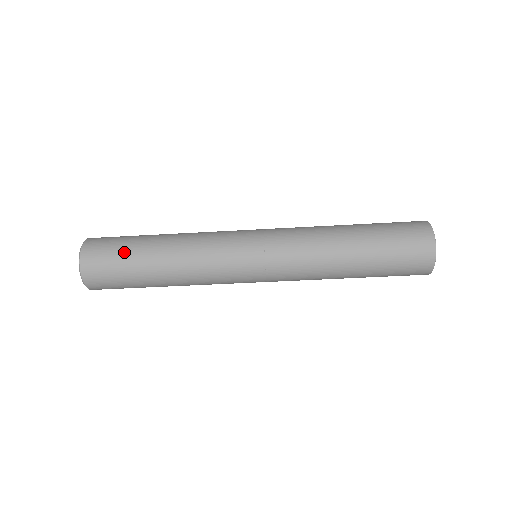
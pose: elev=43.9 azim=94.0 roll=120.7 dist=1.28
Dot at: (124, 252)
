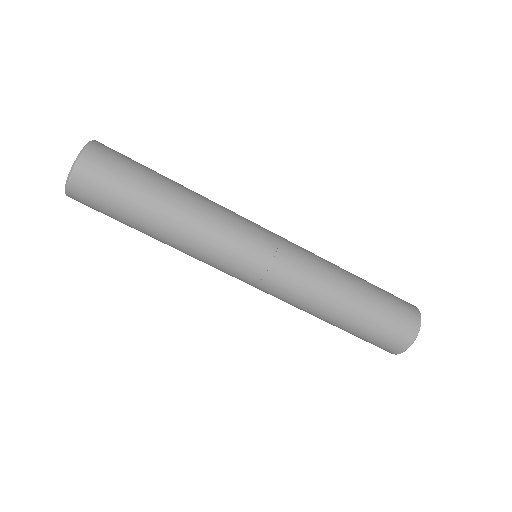
Dot at: occluded
